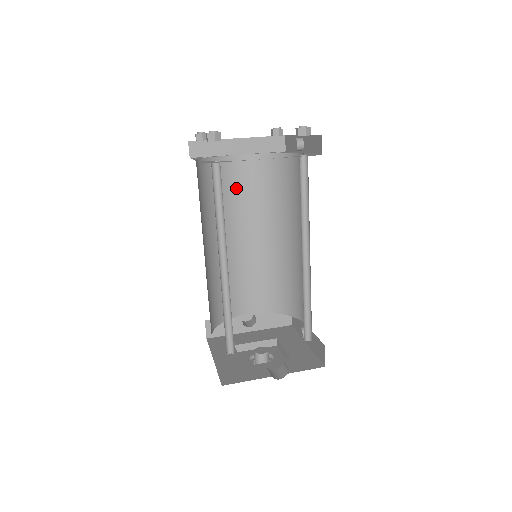
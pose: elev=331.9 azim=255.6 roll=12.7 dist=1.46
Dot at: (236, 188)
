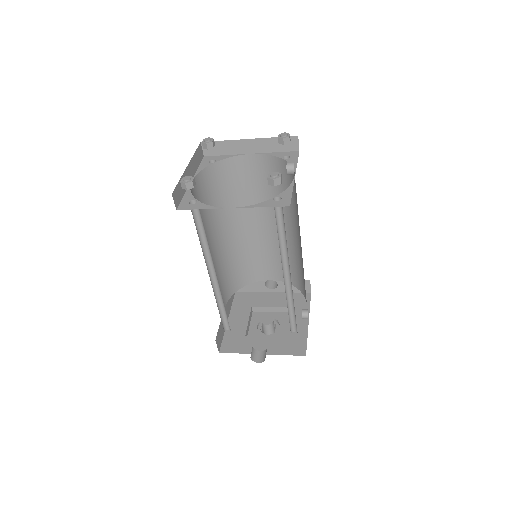
Dot at: (250, 183)
